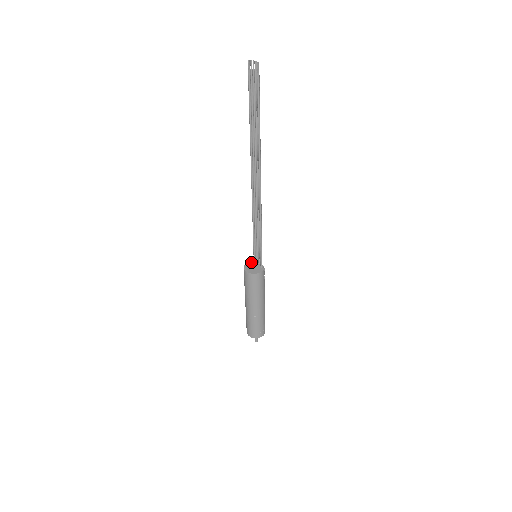
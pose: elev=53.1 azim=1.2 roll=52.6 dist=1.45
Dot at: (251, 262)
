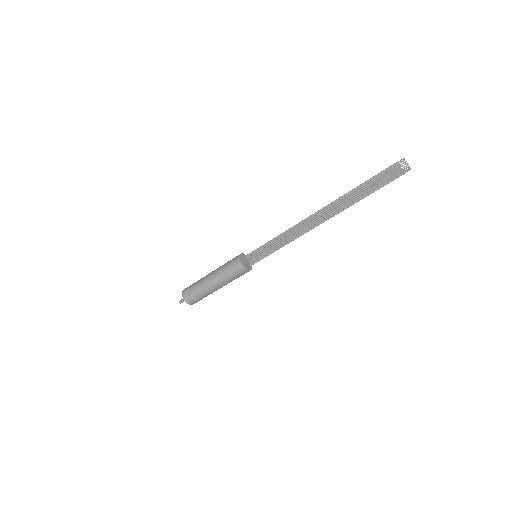
Dot at: (244, 255)
